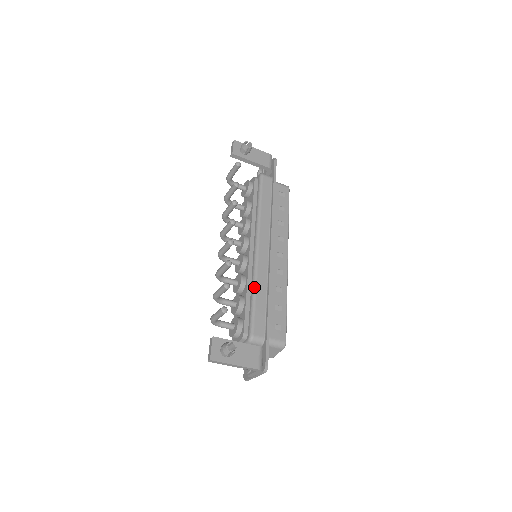
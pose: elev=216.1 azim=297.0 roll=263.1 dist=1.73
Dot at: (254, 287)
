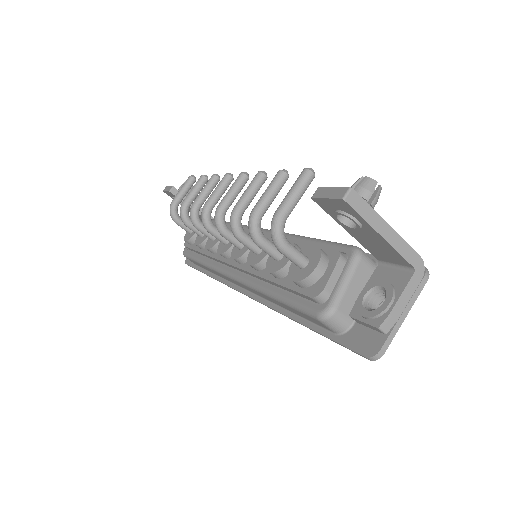
Dot at: (299, 235)
